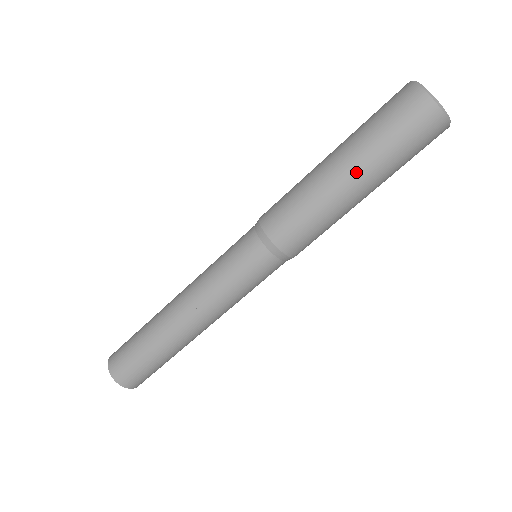
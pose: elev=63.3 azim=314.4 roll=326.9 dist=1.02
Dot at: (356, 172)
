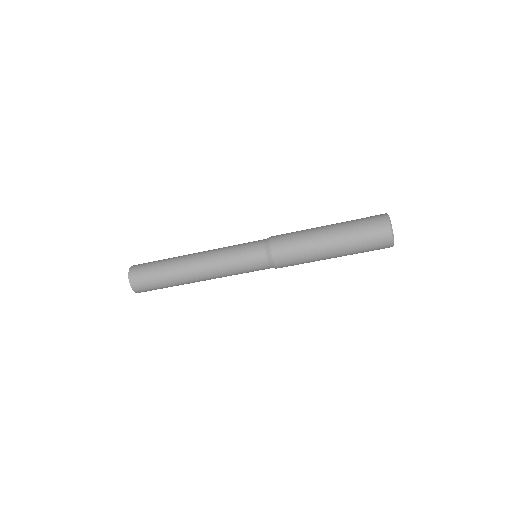
Dot at: (334, 238)
